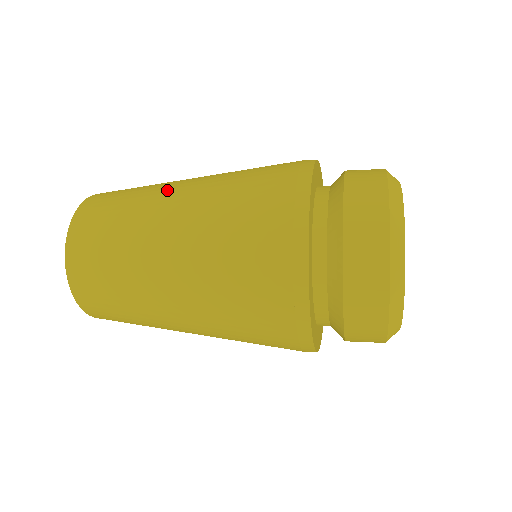
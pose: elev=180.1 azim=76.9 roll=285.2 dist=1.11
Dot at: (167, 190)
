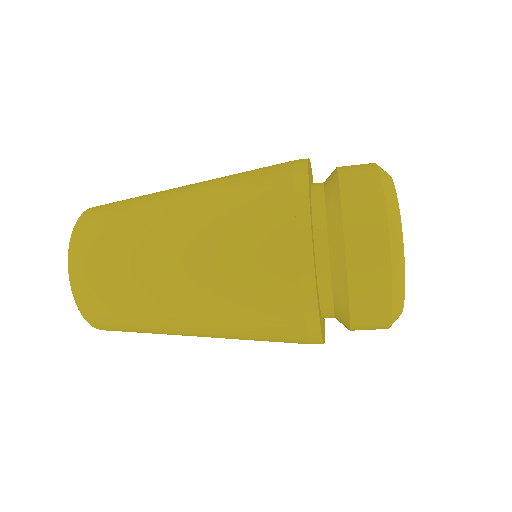
Dot at: occluded
